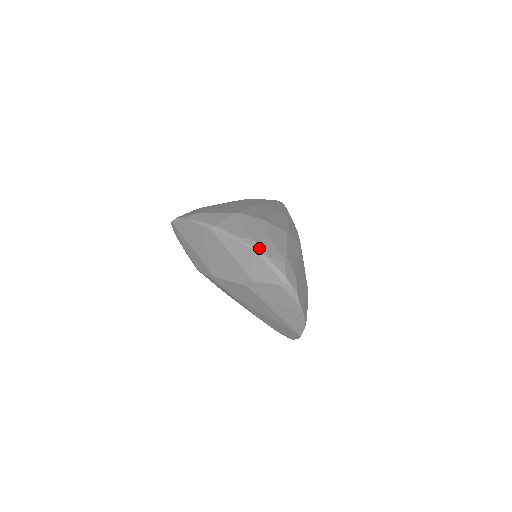
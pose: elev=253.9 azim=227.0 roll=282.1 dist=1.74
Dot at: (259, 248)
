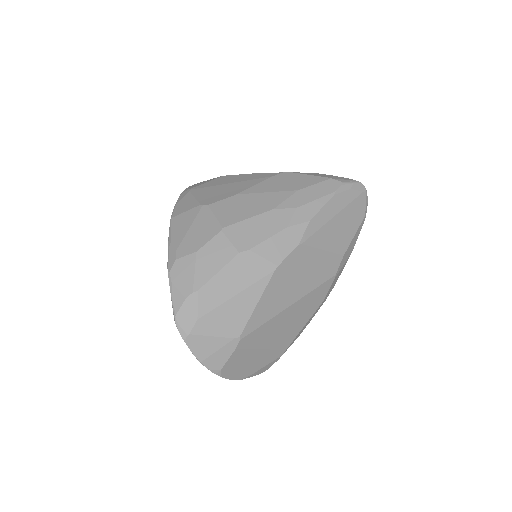
Dot at: (171, 267)
